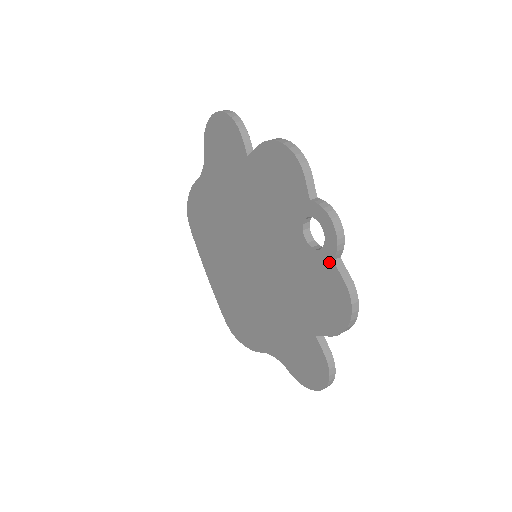
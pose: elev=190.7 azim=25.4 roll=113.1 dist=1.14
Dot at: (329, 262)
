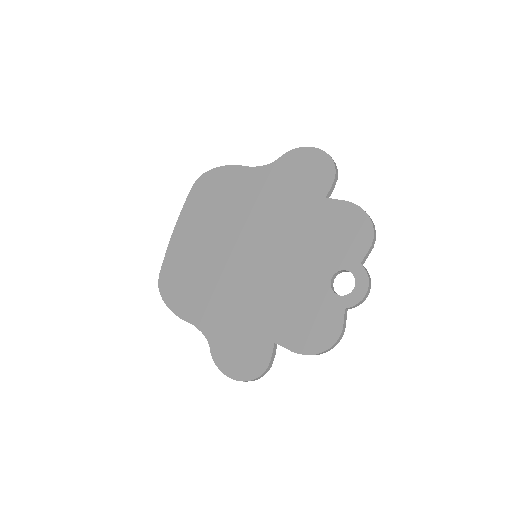
Dot at: (340, 307)
